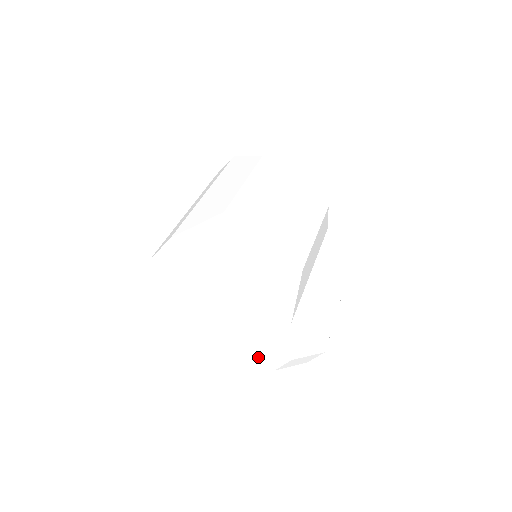
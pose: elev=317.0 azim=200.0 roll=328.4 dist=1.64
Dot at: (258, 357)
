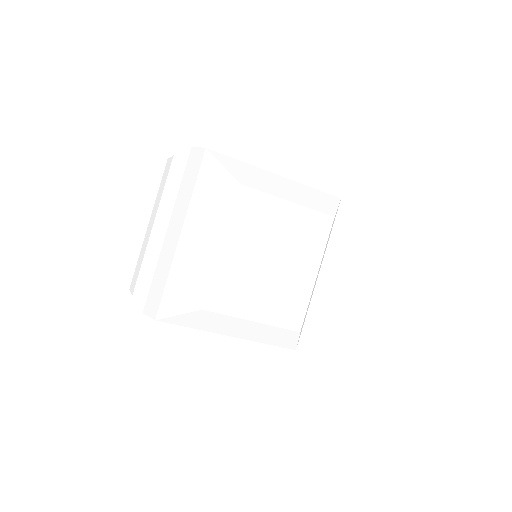
Dot at: occluded
